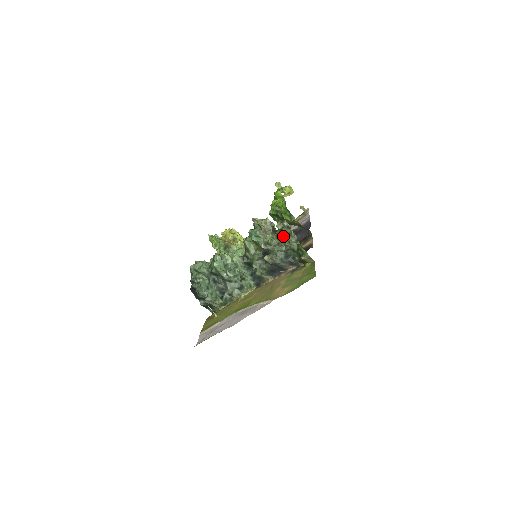
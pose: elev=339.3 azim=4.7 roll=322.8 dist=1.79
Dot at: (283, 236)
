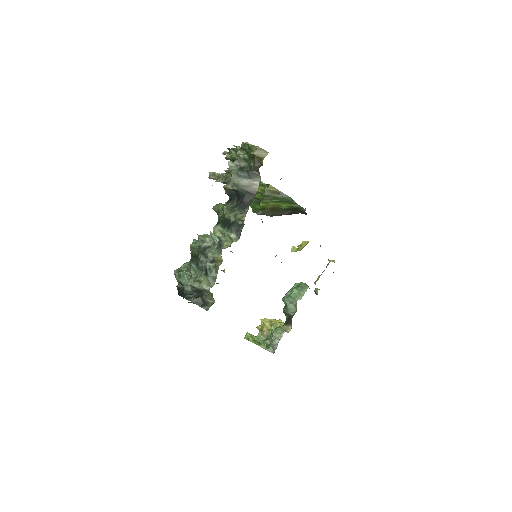
Dot at: (231, 156)
